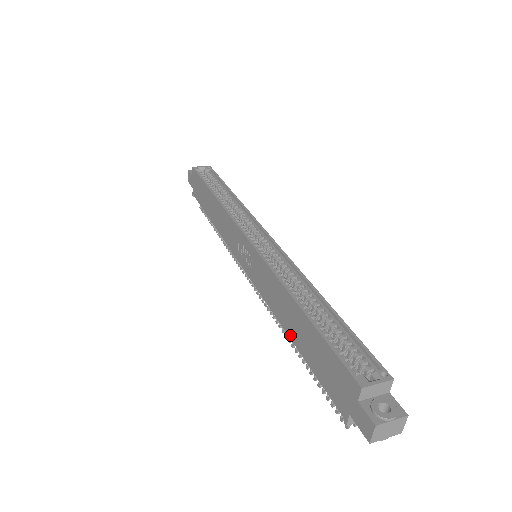
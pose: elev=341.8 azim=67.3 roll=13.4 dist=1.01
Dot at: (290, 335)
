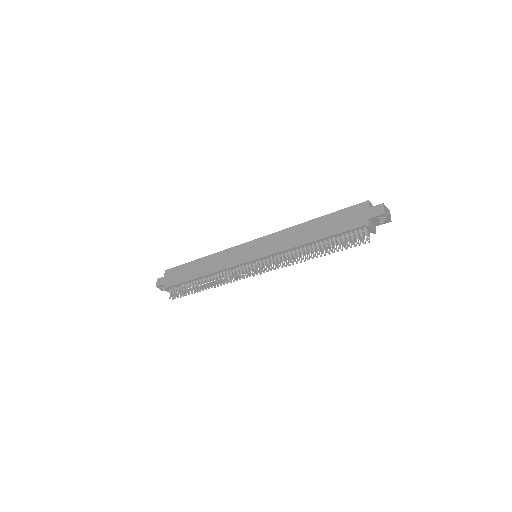
Dot at: (311, 240)
